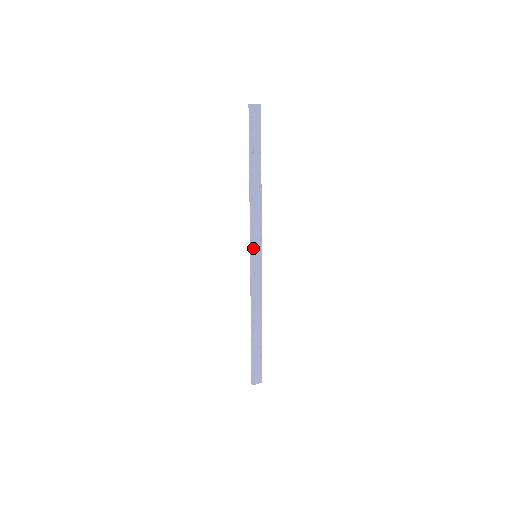
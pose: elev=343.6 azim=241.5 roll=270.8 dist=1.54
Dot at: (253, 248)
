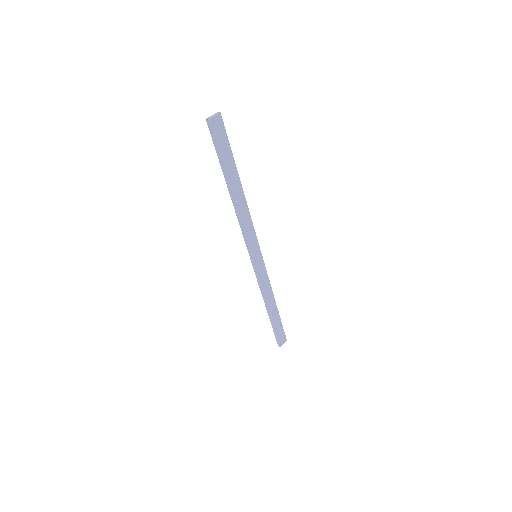
Dot at: (251, 252)
